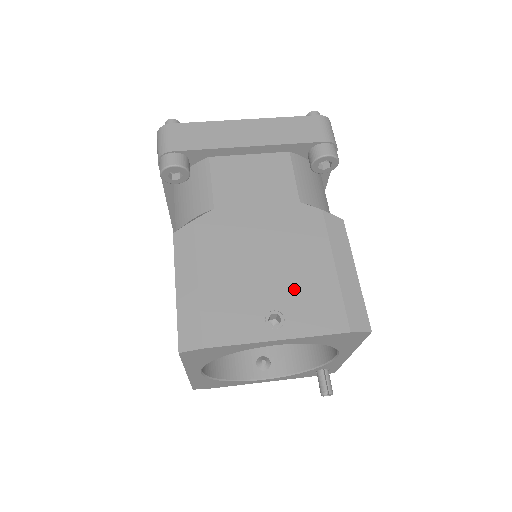
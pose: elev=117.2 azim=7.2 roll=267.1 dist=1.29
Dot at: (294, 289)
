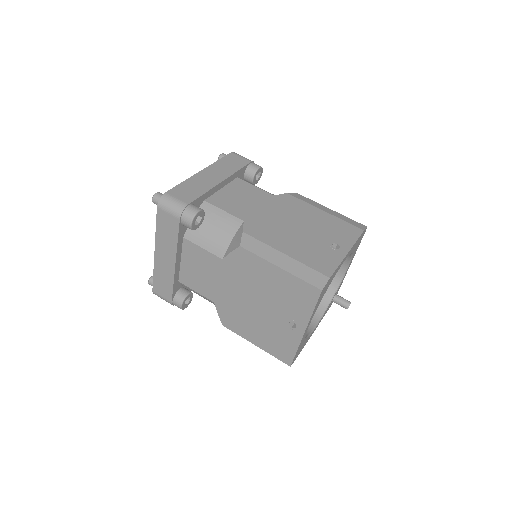
Dot at: (324, 230)
